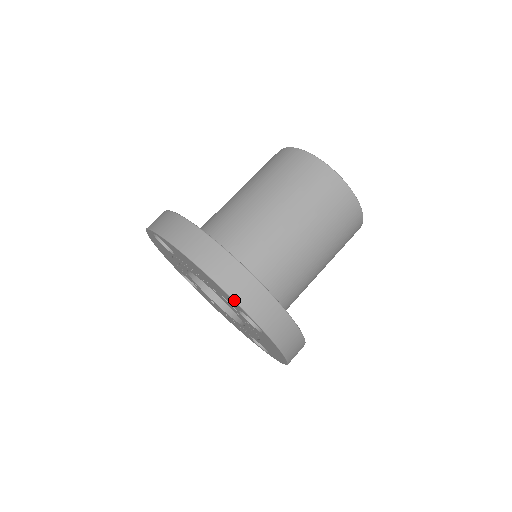
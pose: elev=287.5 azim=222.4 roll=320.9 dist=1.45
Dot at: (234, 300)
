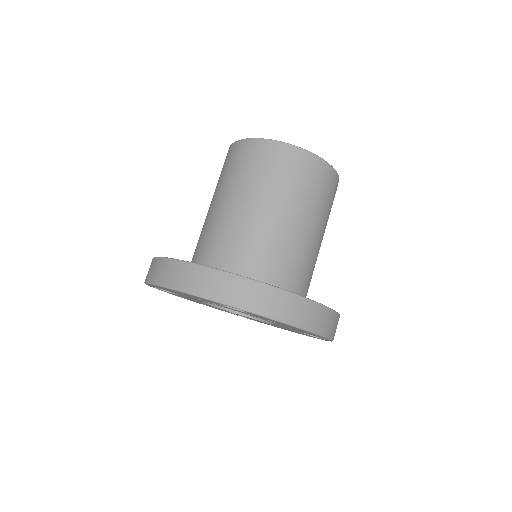
Dot at: (194, 295)
